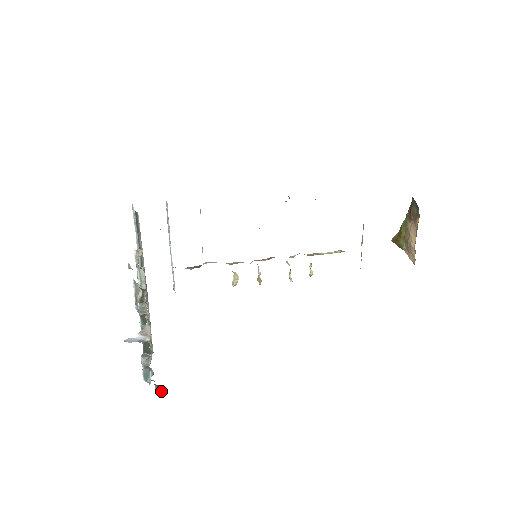
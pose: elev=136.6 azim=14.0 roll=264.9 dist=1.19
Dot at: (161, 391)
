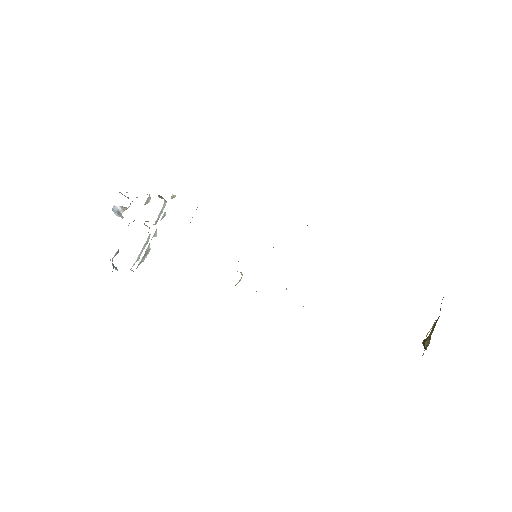
Dot at: occluded
